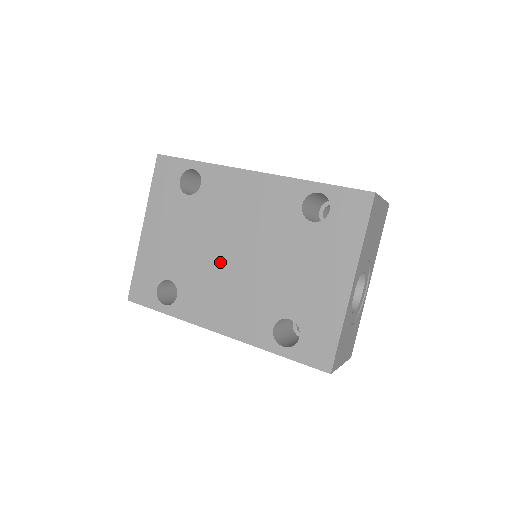
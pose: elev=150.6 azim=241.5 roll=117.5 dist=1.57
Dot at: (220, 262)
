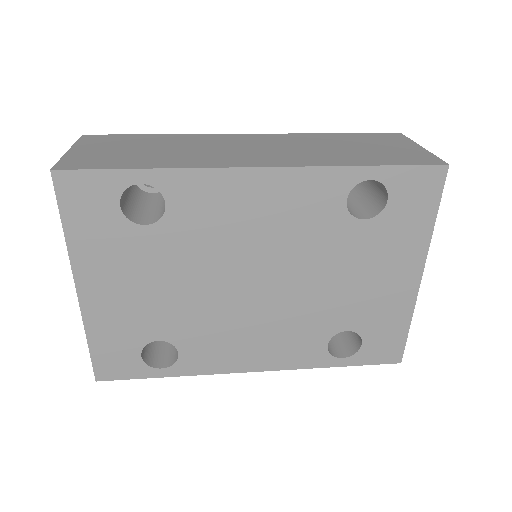
Dot at: (234, 299)
